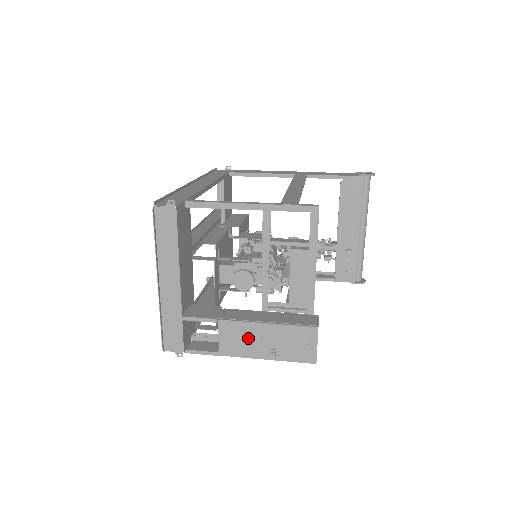
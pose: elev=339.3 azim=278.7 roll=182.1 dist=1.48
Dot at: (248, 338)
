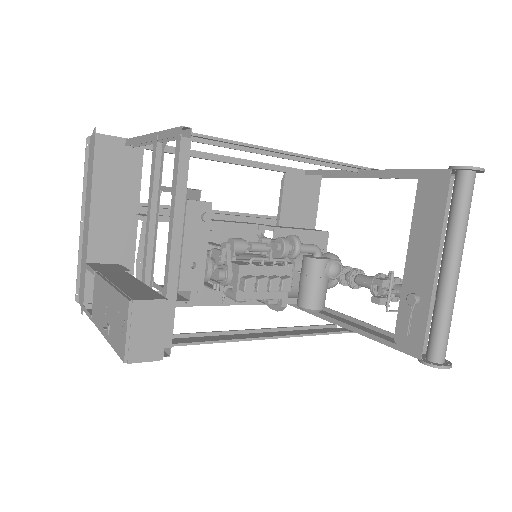
Dot at: (102, 302)
